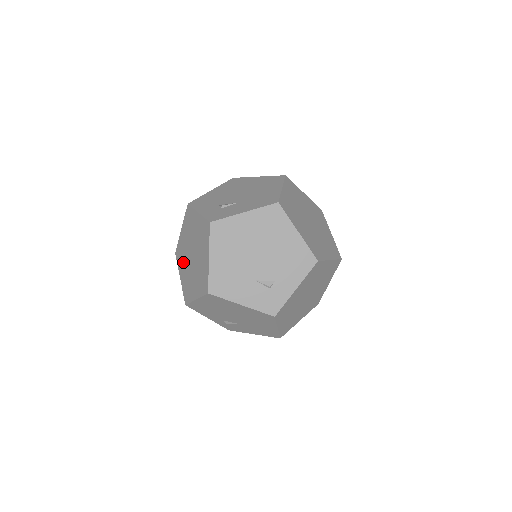
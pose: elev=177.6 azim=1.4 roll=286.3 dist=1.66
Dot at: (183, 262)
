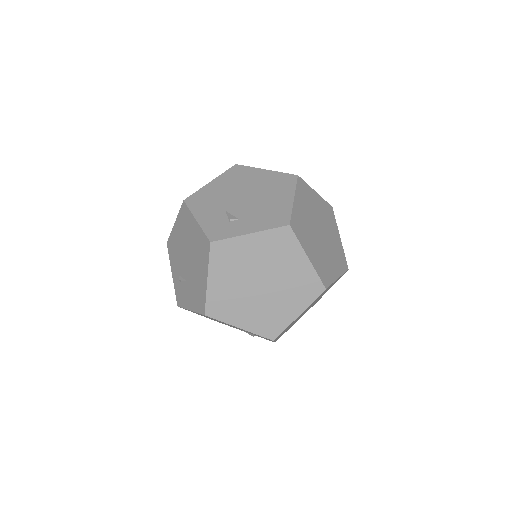
Dot at: occluded
